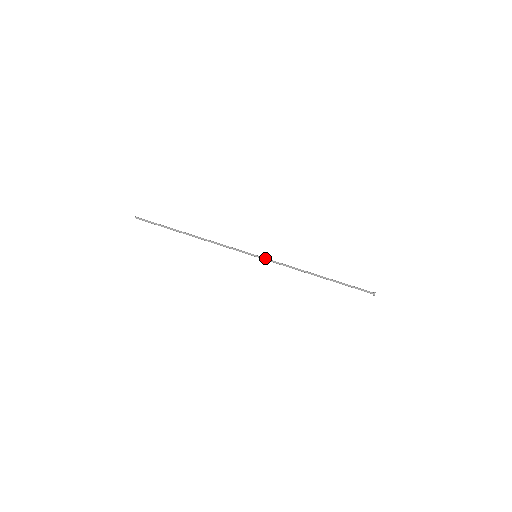
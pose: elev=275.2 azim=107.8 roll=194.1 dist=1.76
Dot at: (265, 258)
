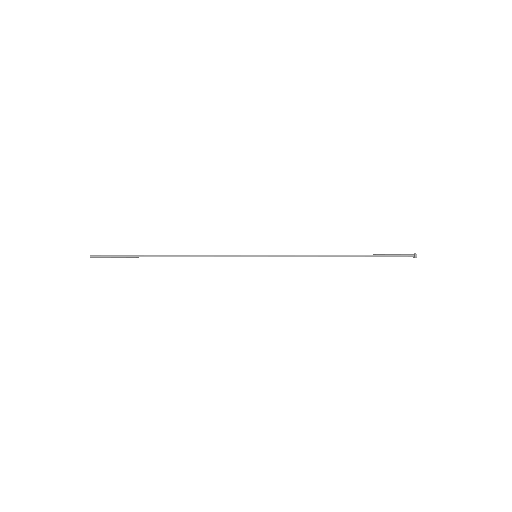
Dot at: (268, 255)
